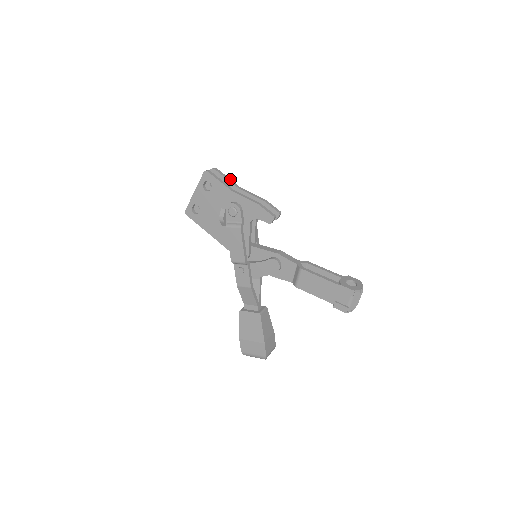
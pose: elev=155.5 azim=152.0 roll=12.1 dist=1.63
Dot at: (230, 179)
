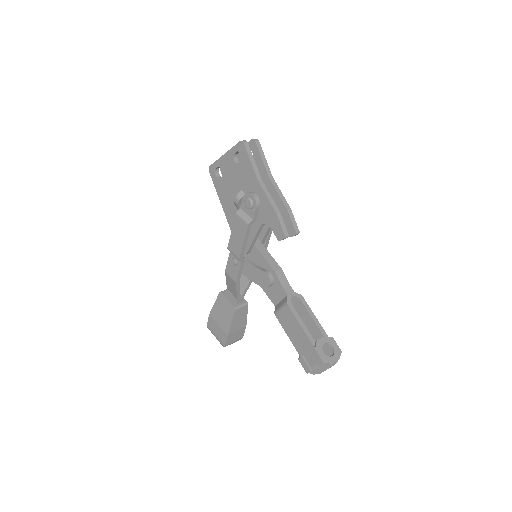
Dot at: occluded
